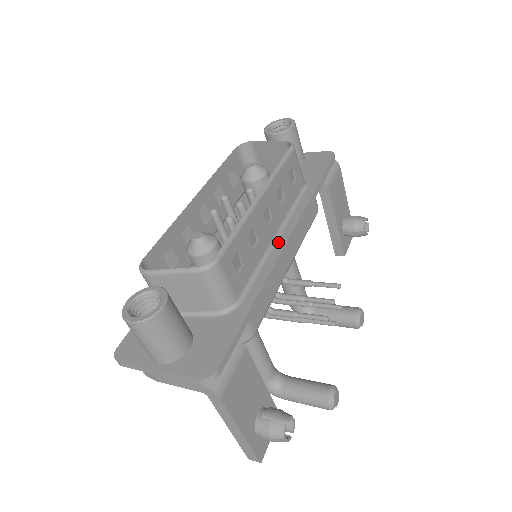
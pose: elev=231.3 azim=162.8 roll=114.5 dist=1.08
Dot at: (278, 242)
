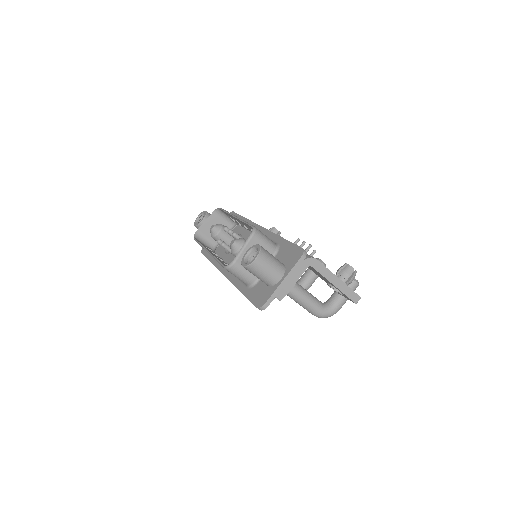
Dot at: occluded
